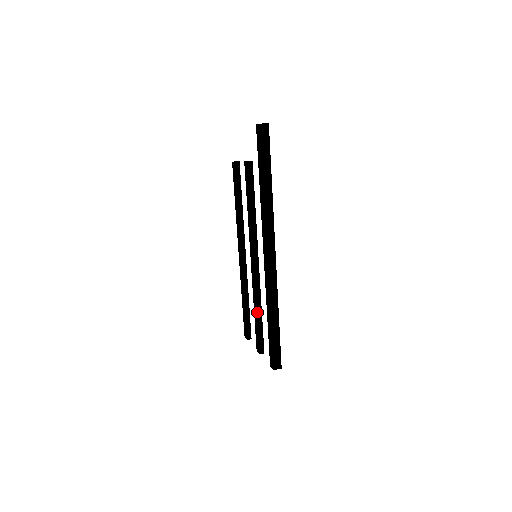
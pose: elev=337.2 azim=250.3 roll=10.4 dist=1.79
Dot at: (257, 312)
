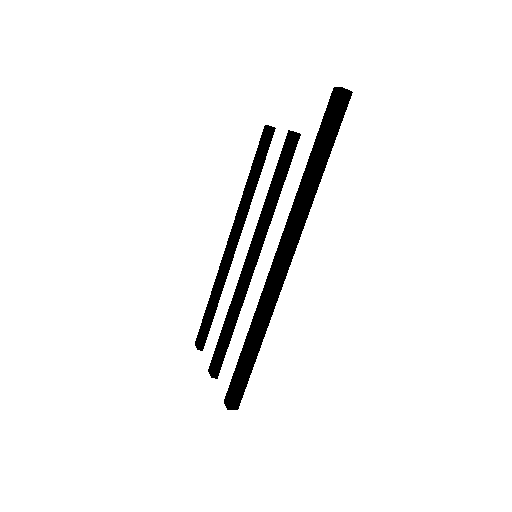
Dot at: (229, 326)
